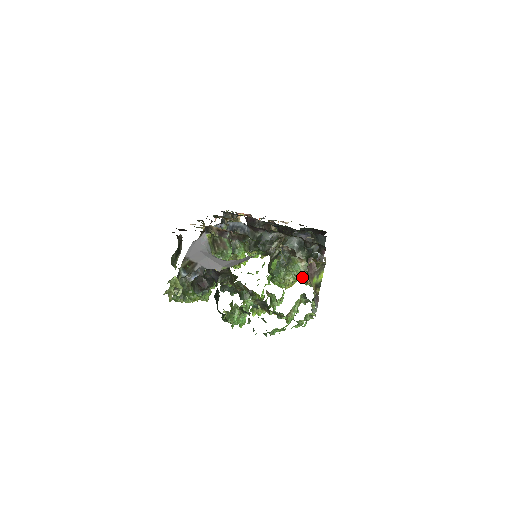
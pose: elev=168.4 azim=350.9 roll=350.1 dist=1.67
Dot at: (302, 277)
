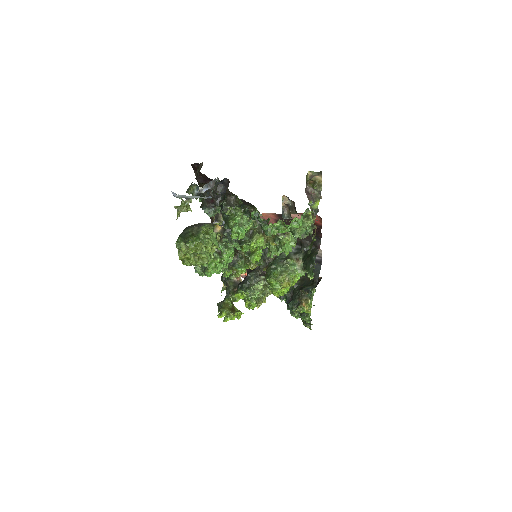
Dot at: (297, 305)
